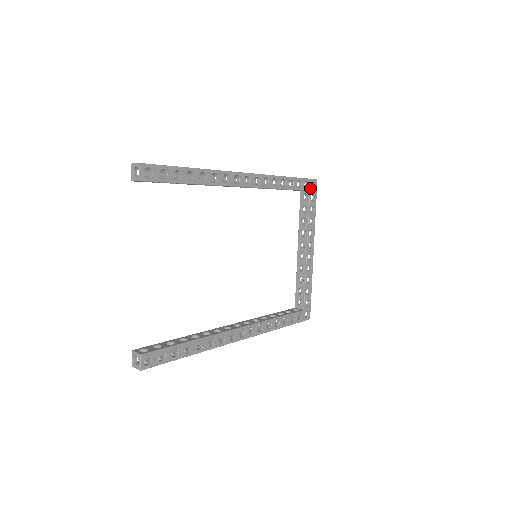
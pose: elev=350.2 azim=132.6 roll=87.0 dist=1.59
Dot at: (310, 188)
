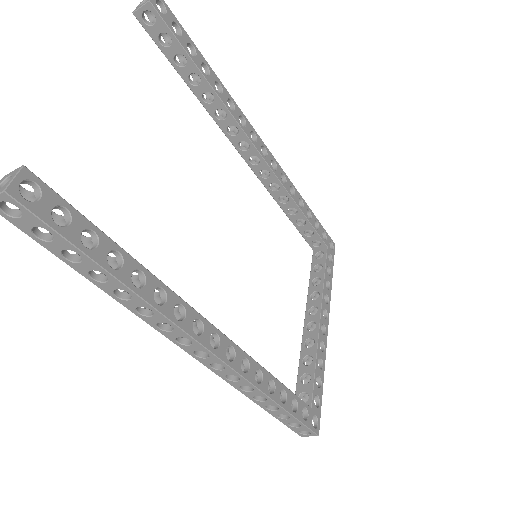
Dot at: (327, 244)
